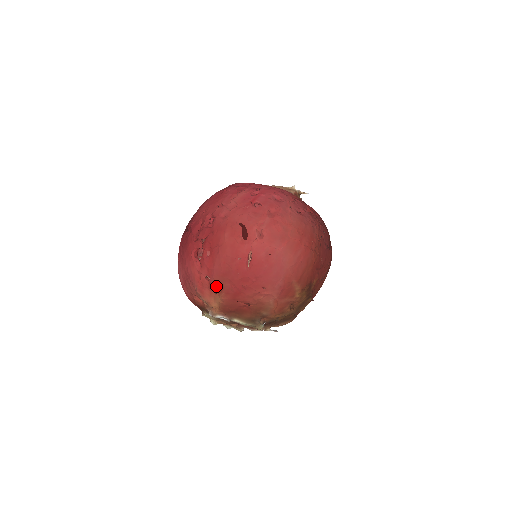
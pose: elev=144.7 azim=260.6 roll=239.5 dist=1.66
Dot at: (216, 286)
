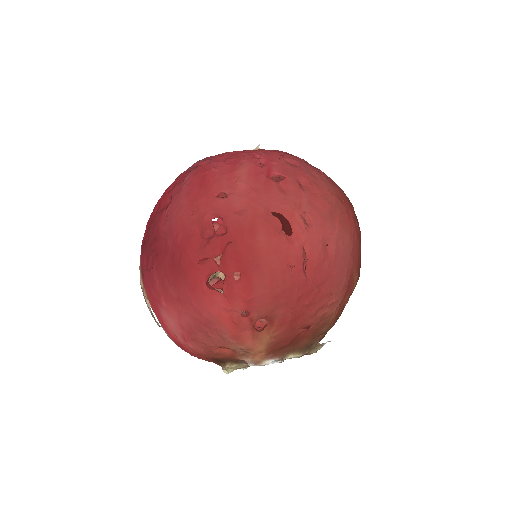
Dot at: occluded
